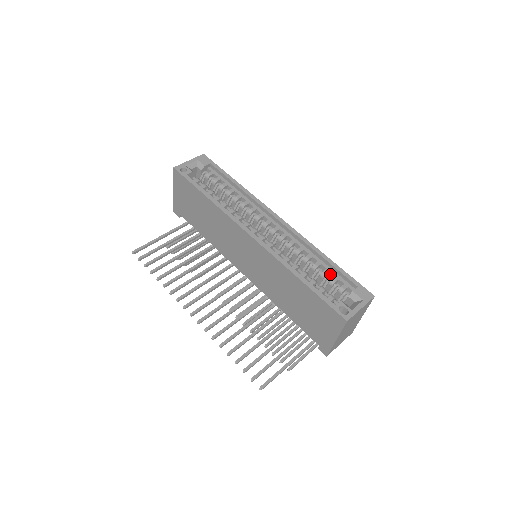
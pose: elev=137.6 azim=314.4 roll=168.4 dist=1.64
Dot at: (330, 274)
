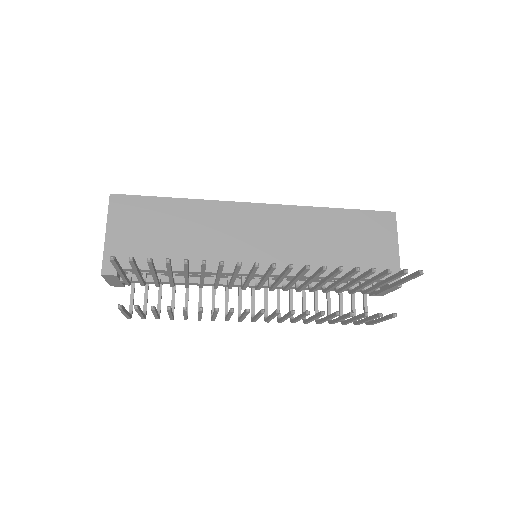
Dot at: occluded
